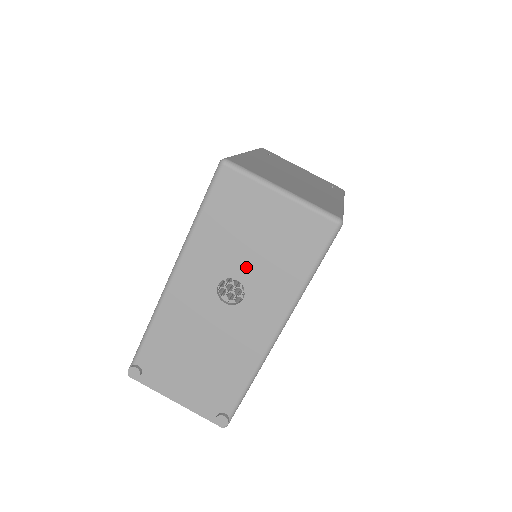
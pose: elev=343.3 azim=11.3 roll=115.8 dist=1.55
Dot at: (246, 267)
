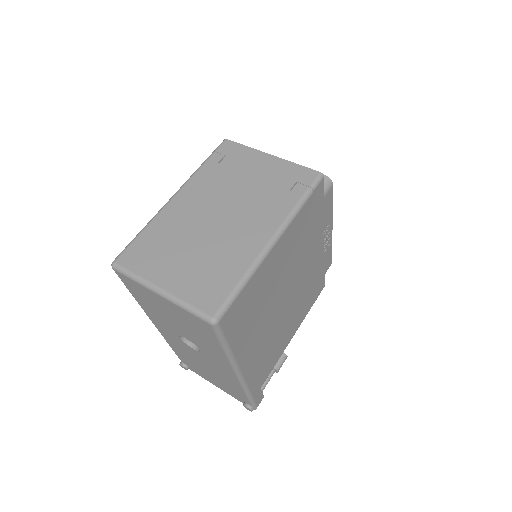
Dot at: (184, 333)
